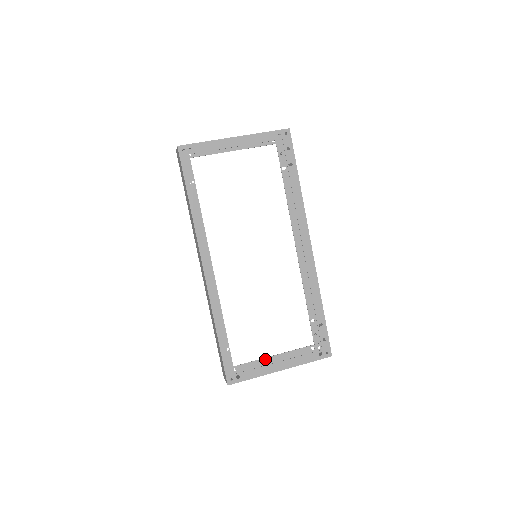
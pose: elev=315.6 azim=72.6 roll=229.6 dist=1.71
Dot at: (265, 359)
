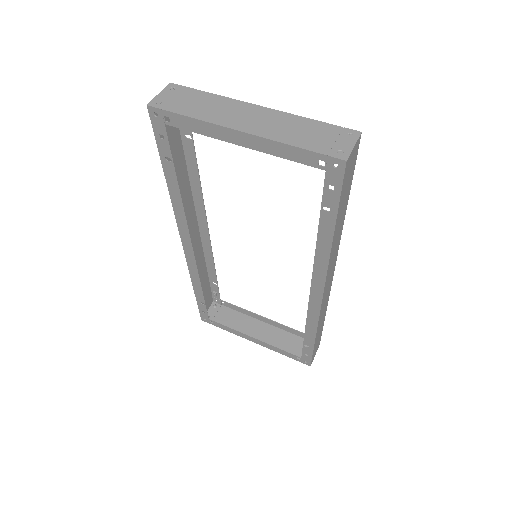
Dot at: (255, 314)
